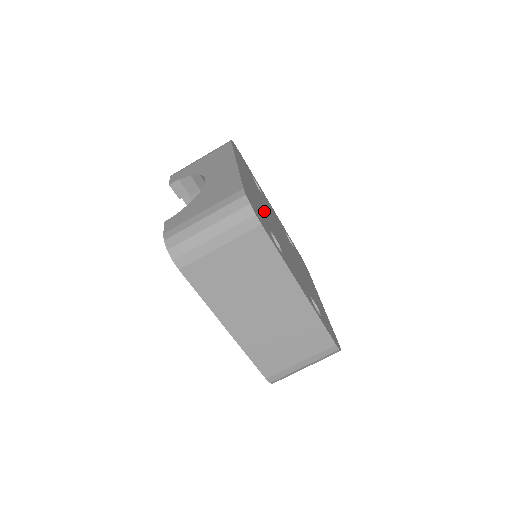
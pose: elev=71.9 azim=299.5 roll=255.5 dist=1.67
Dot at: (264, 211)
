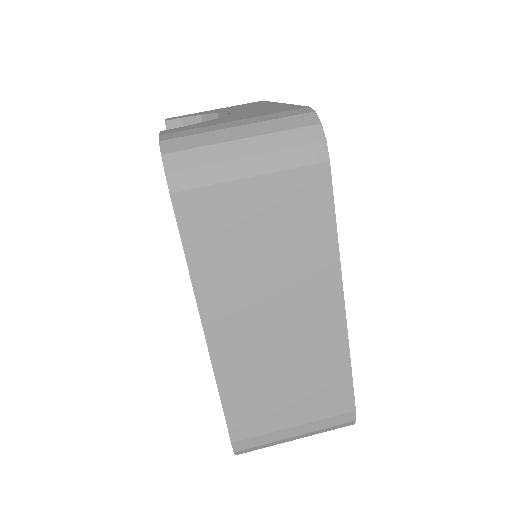
Dot at: occluded
